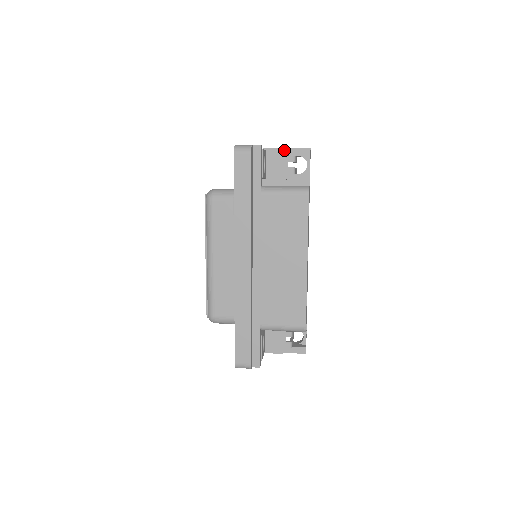
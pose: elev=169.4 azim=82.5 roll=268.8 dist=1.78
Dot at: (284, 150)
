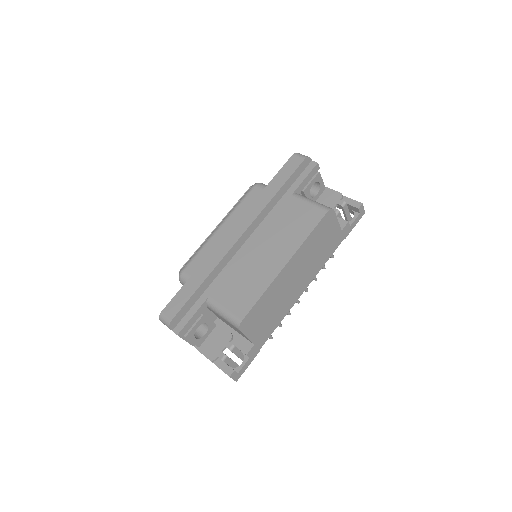
Dot at: (340, 194)
